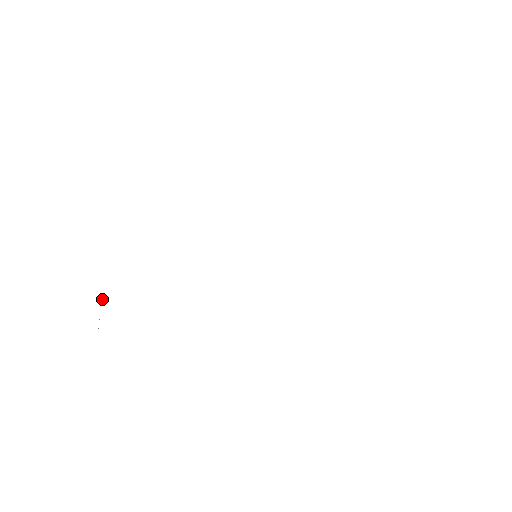
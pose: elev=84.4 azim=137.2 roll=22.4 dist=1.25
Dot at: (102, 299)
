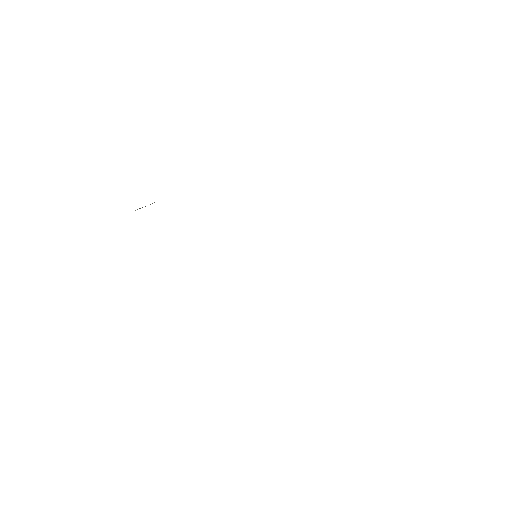
Dot at: occluded
